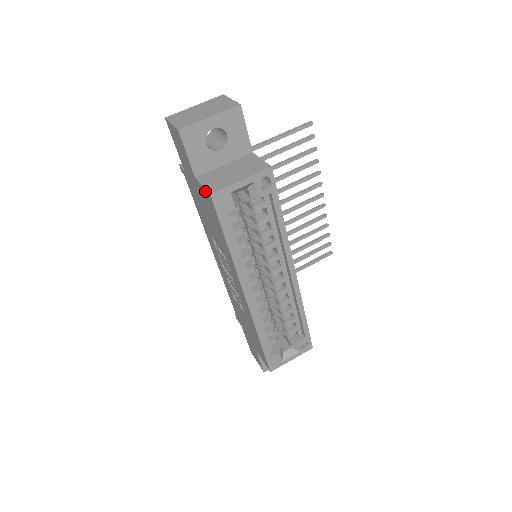
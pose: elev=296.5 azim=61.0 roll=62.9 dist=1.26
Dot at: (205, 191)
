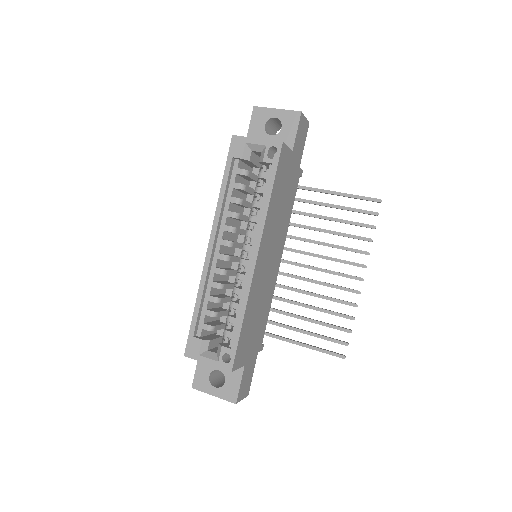
Dot at: occluded
